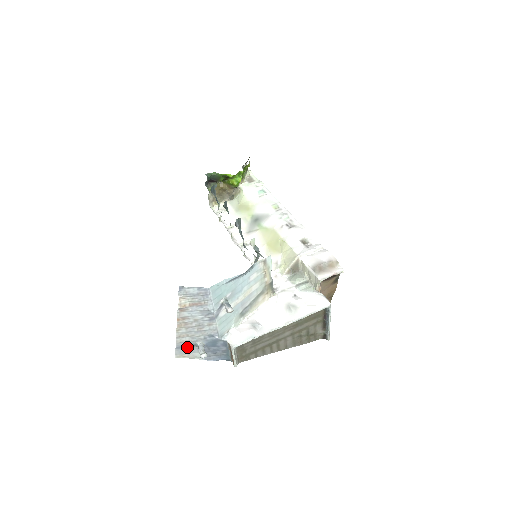
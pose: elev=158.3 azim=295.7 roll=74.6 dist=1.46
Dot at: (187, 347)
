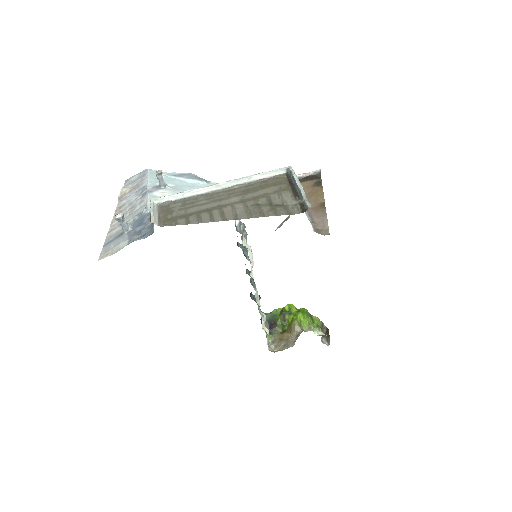
Dot at: (114, 241)
